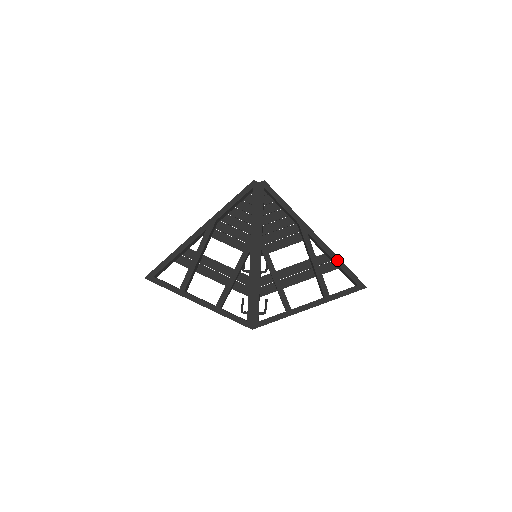
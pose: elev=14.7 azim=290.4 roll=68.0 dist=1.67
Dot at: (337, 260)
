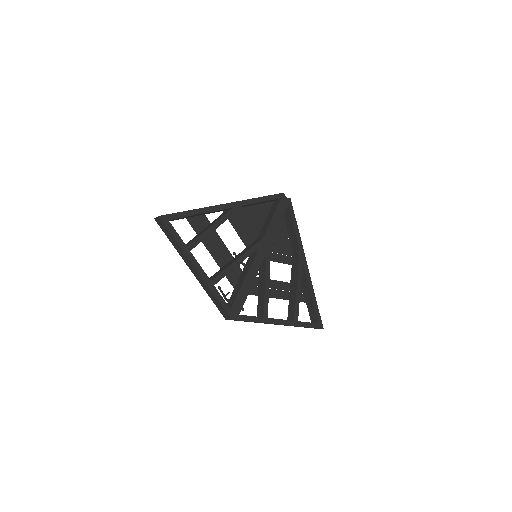
Dot at: (313, 295)
